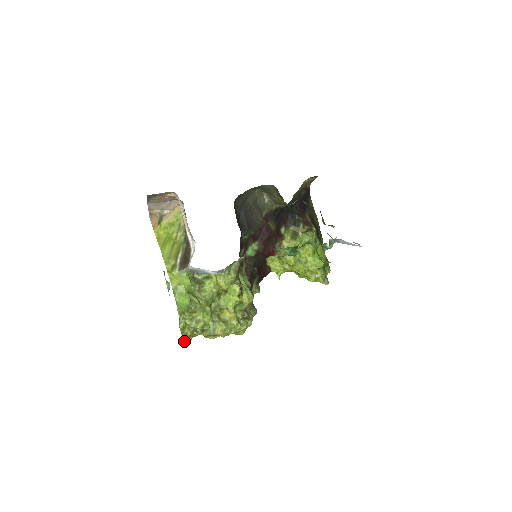
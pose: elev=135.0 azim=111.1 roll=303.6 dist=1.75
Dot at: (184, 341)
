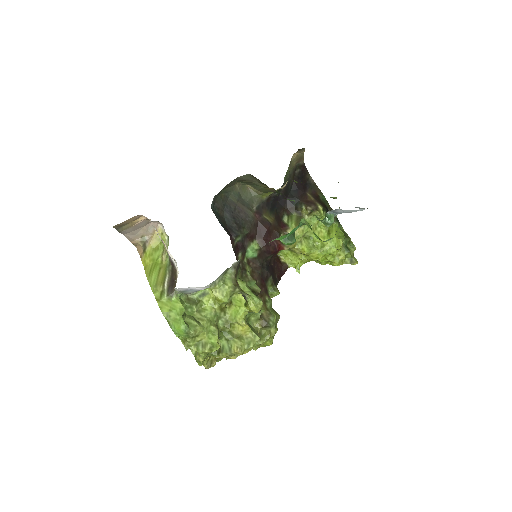
Dot at: (206, 368)
